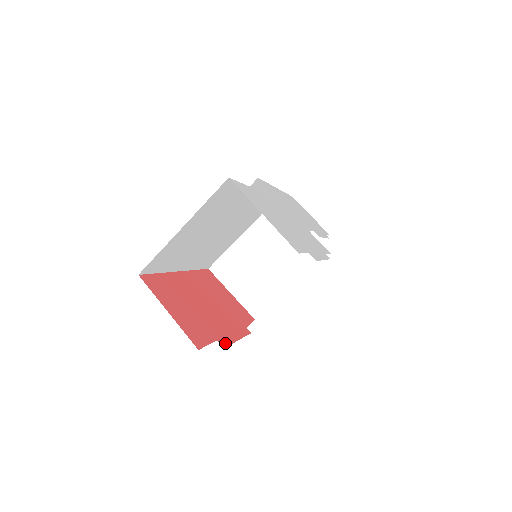
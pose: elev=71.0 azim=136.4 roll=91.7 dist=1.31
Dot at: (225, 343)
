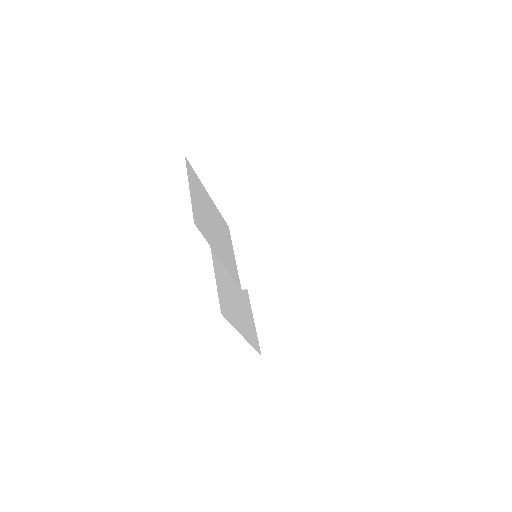
Dot at: occluded
